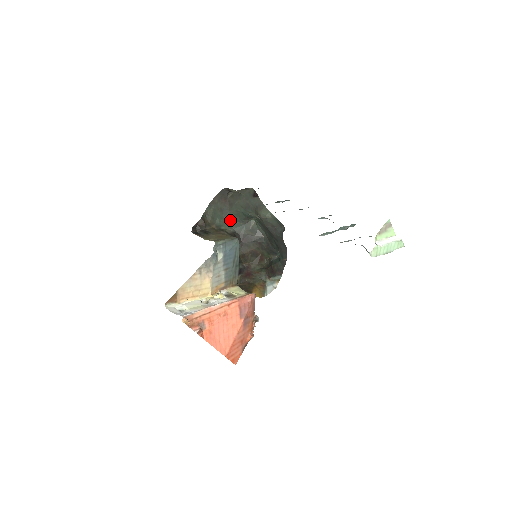
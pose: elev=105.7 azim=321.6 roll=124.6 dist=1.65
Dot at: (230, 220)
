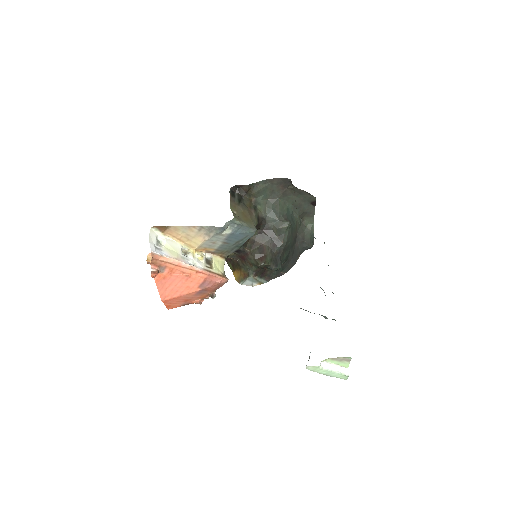
Dot at: (271, 206)
